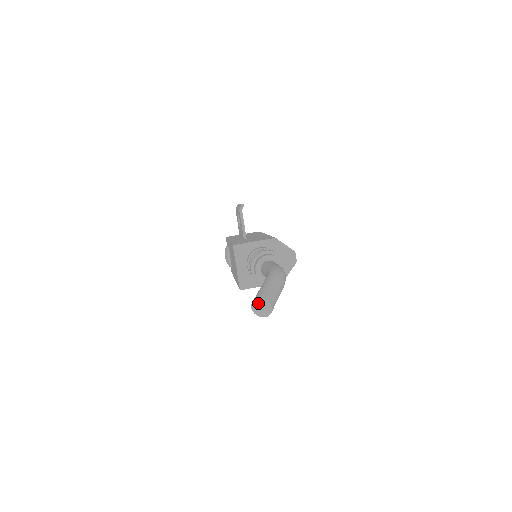
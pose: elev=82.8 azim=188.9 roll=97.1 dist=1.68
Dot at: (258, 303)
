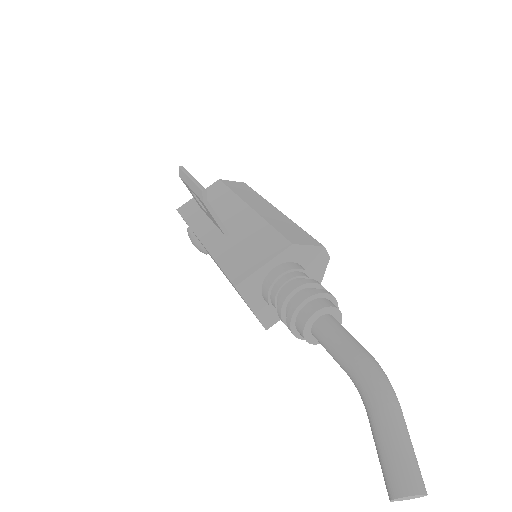
Dot at: (403, 498)
